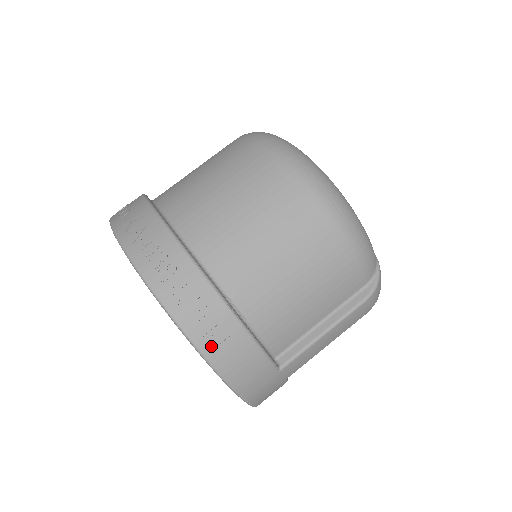
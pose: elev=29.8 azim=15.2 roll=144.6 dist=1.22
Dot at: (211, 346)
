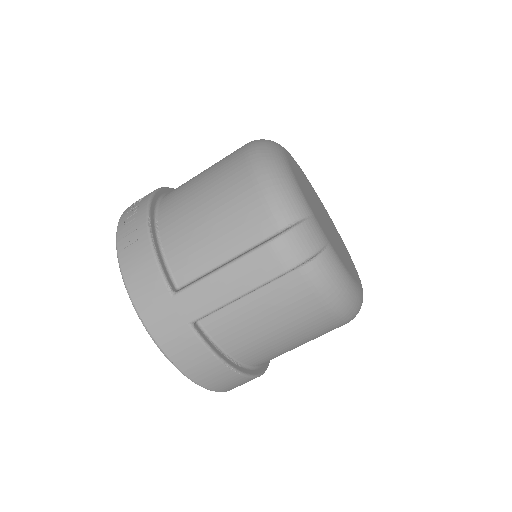
Dot at: (124, 245)
